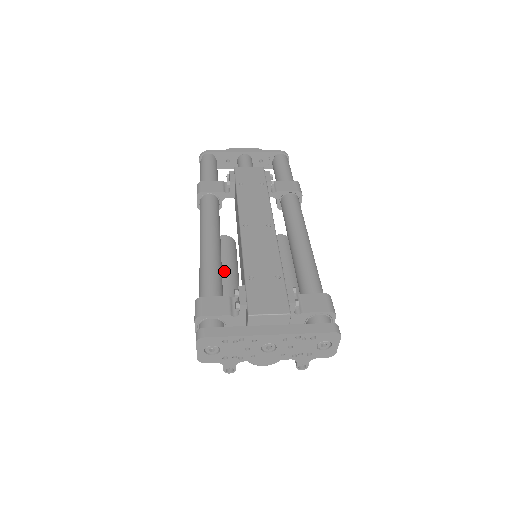
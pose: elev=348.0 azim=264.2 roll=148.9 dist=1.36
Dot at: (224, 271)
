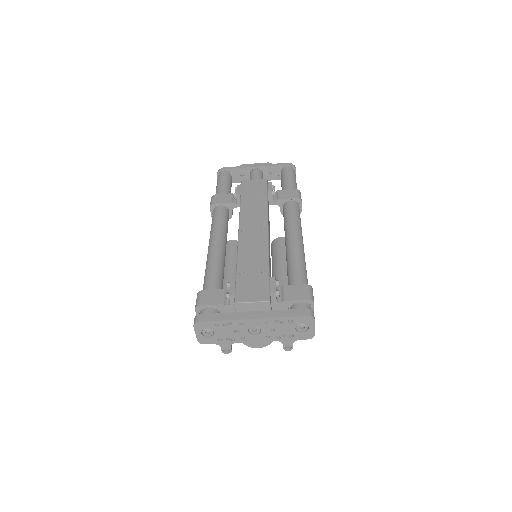
Dot at: (229, 270)
